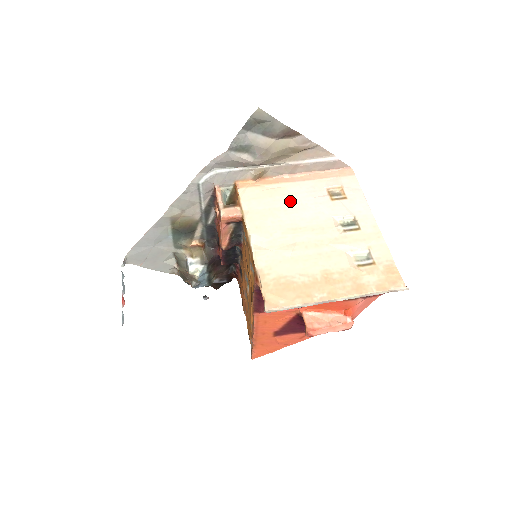
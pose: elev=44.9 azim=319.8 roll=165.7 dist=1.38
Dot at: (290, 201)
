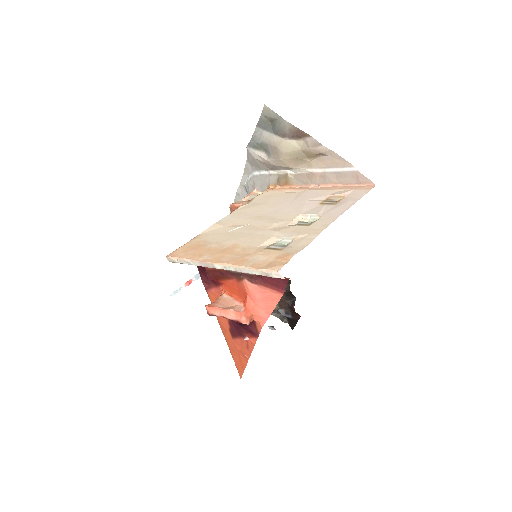
Dot at: (286, 200)
